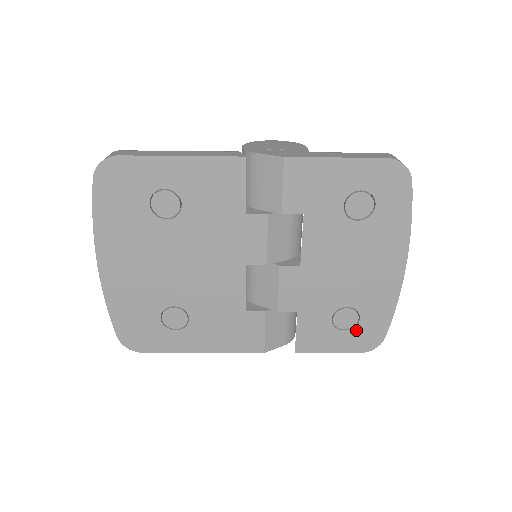
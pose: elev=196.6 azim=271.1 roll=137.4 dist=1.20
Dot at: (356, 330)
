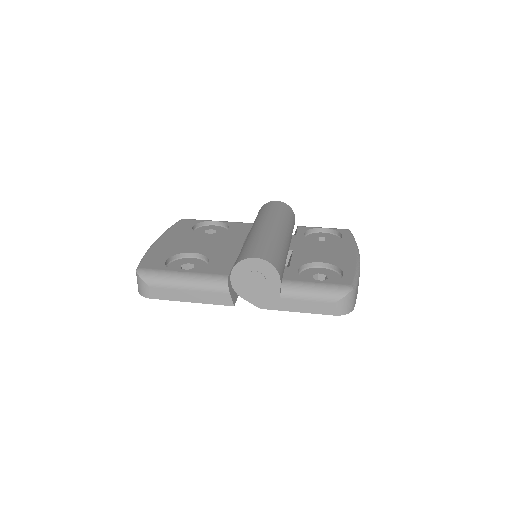
Dot at: occluded
